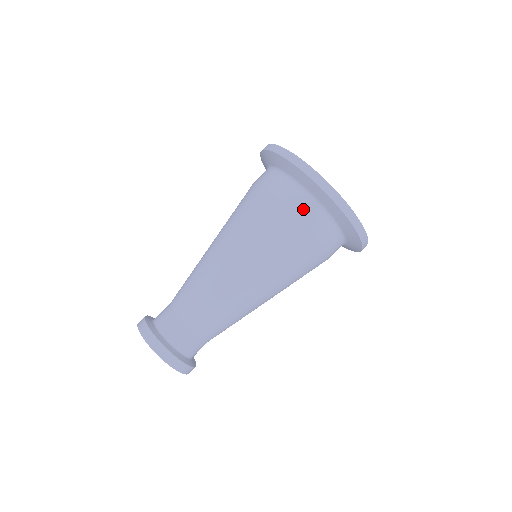
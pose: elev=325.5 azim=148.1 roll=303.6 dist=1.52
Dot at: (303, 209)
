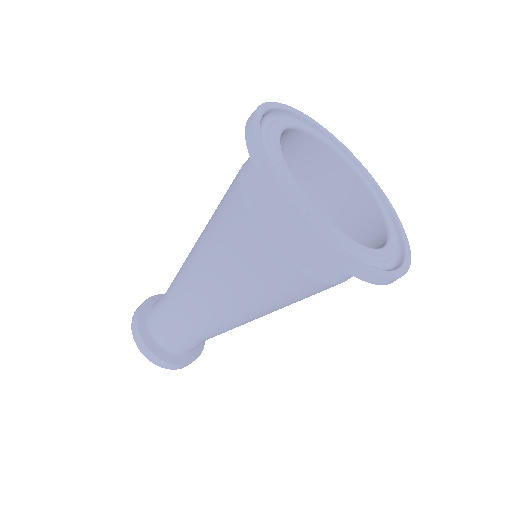
Dot at: (326, 273)
